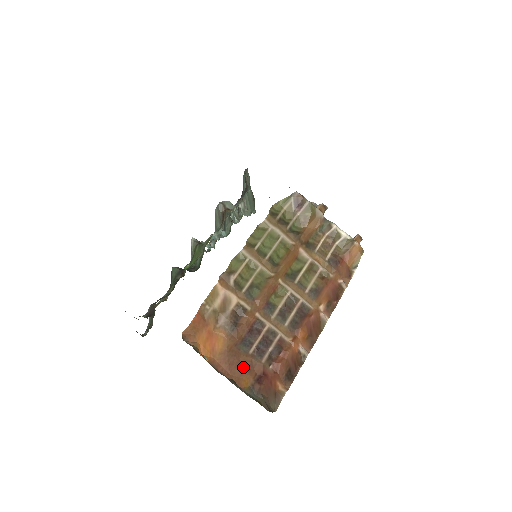
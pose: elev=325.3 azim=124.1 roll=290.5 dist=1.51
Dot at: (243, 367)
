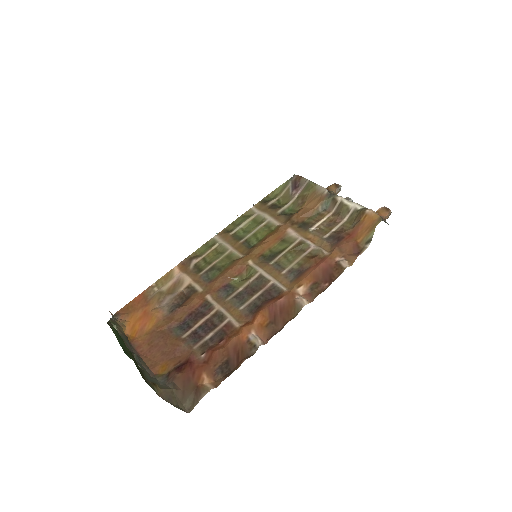
Dot at: (167, 351)
